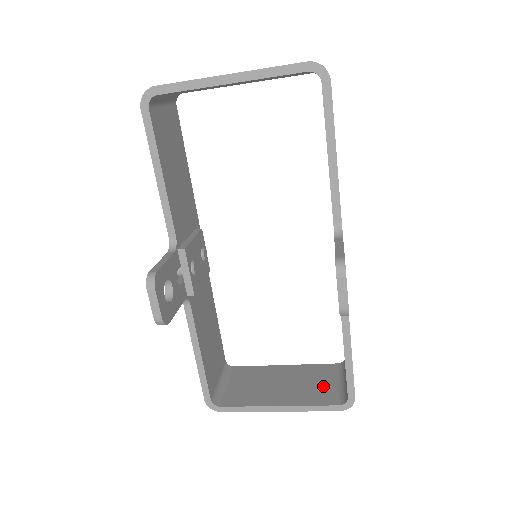
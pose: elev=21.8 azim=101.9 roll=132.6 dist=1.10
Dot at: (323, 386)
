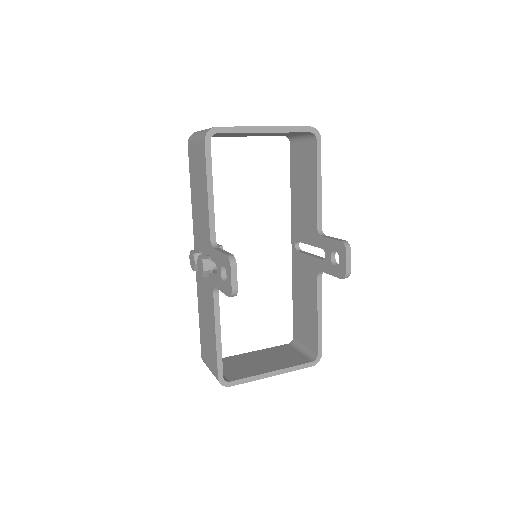
Dot at: (291, 356)
